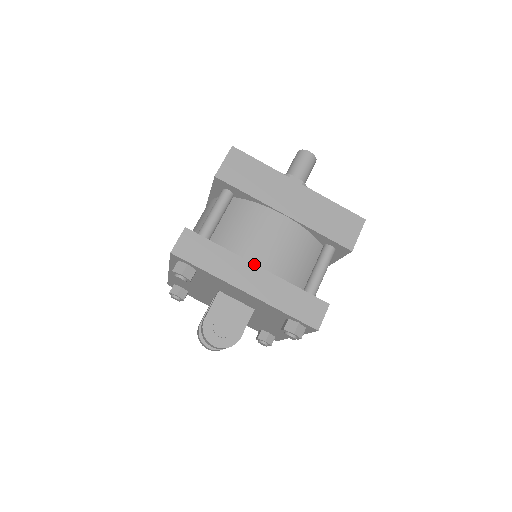
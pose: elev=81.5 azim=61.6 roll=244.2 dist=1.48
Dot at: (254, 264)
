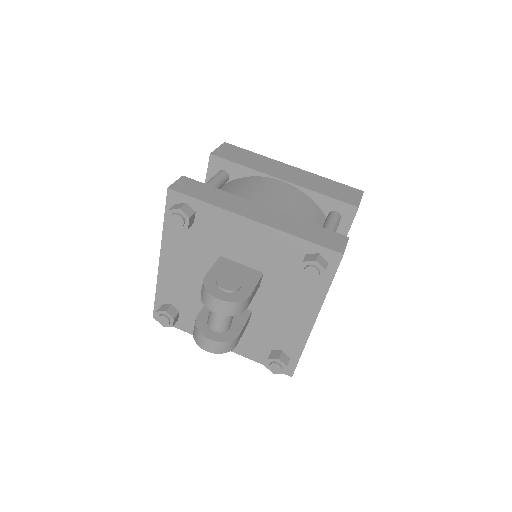
Dot at: (259, 204)
